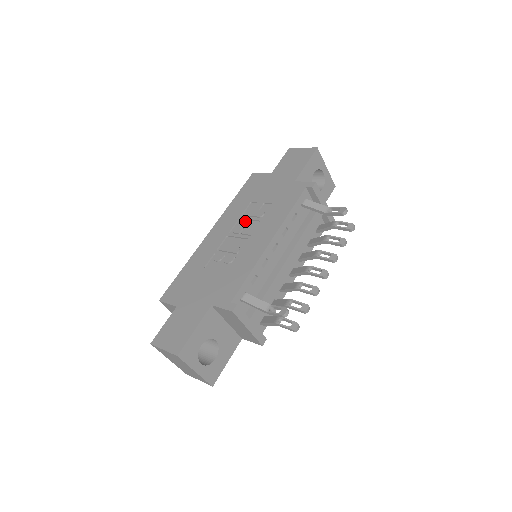
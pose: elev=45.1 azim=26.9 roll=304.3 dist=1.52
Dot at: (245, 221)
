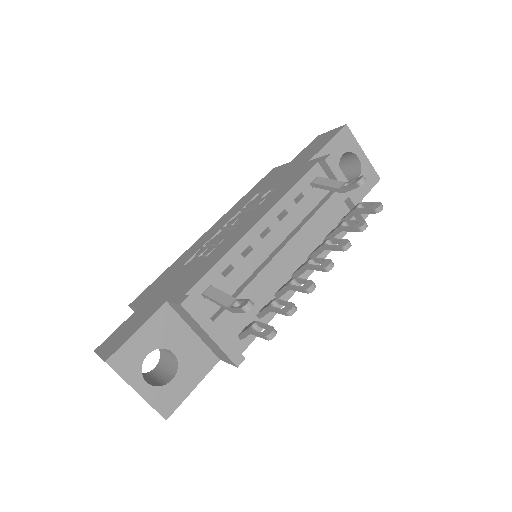
Dot at: (244, 212)
